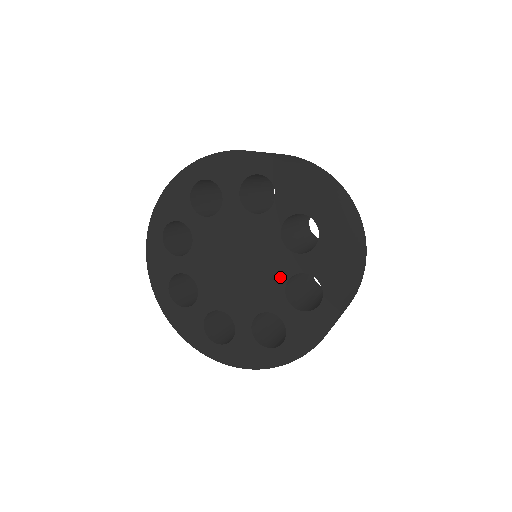
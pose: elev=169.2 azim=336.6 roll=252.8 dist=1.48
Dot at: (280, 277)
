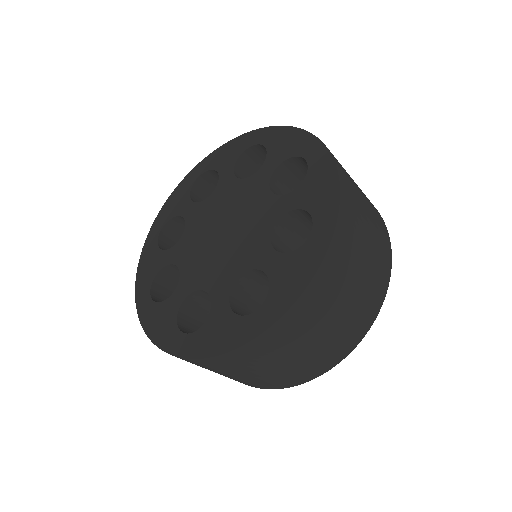
Dot at: (262, 193)
